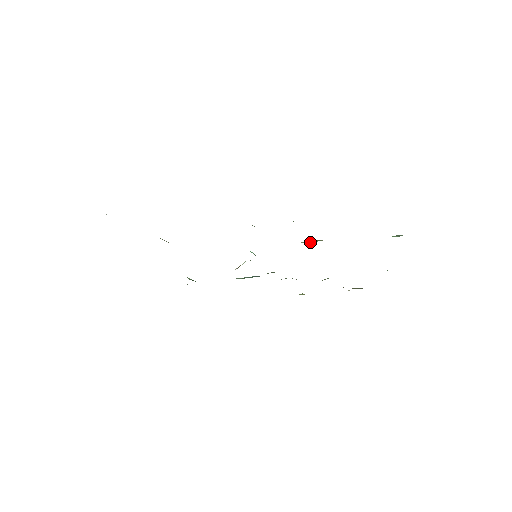
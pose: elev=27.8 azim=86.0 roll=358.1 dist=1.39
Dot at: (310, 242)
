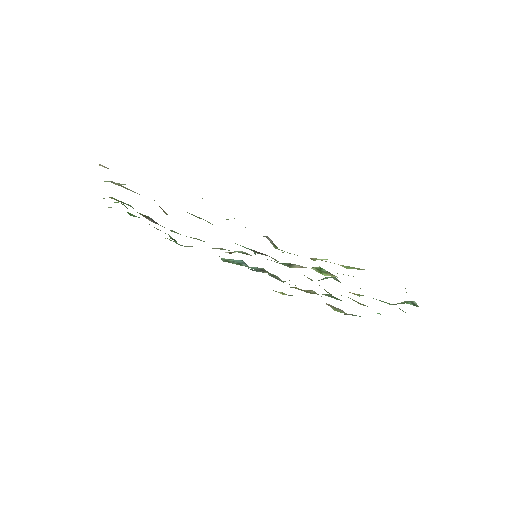
Dot at: (322, 273)
